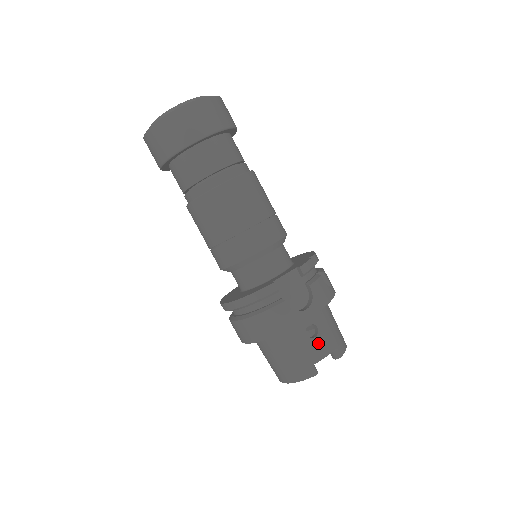
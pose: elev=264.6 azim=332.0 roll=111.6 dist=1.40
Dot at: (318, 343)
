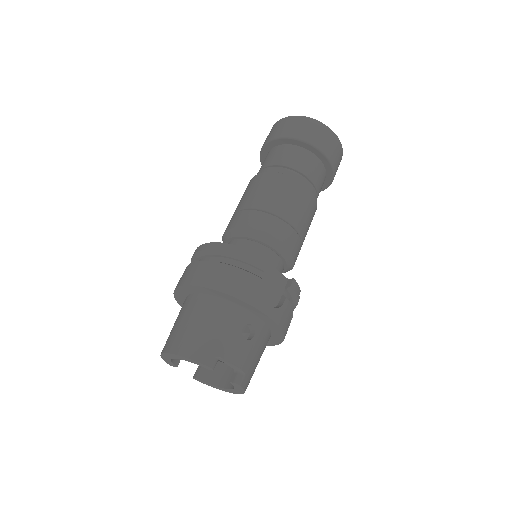
Dot at: (242, 346)
